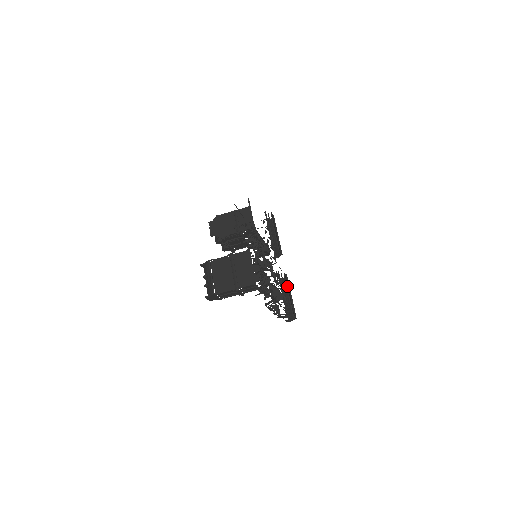
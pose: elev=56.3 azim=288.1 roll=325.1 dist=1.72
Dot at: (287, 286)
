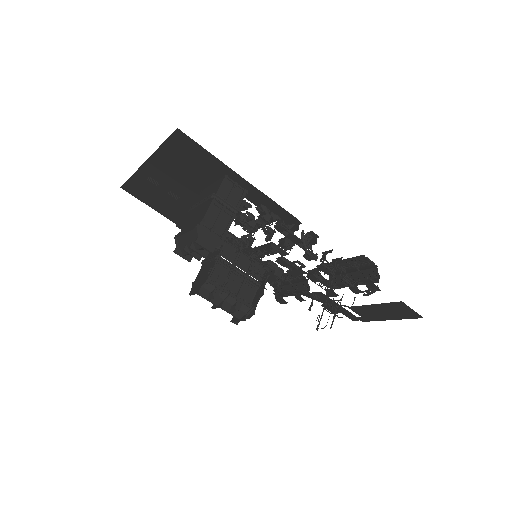
Dot at: occluded
